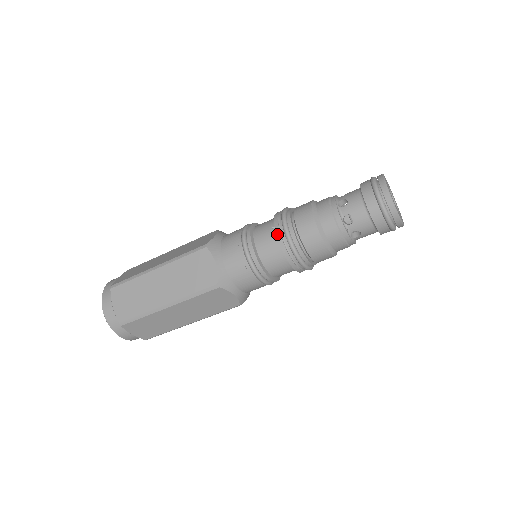
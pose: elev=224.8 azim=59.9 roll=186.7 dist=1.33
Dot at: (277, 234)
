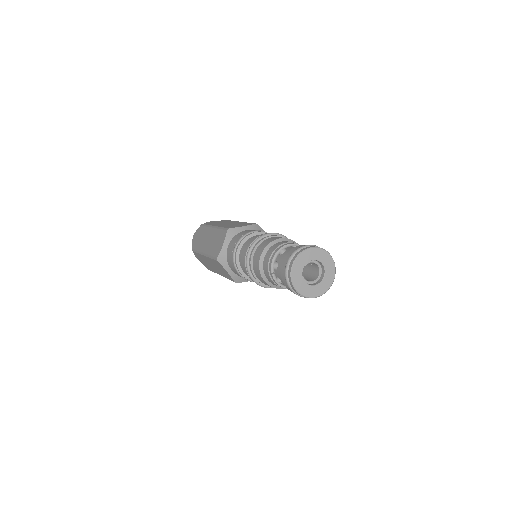
Dot at: (247, 247)
